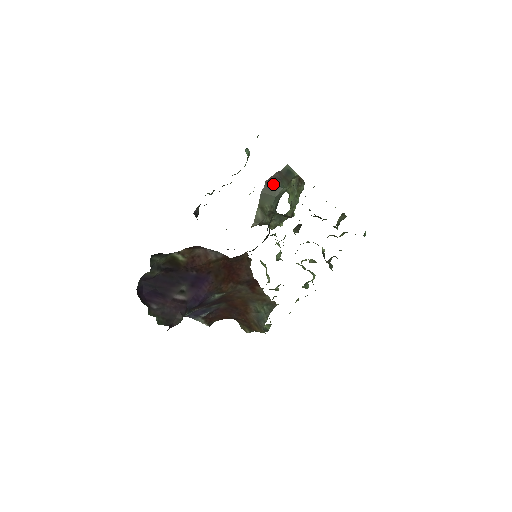
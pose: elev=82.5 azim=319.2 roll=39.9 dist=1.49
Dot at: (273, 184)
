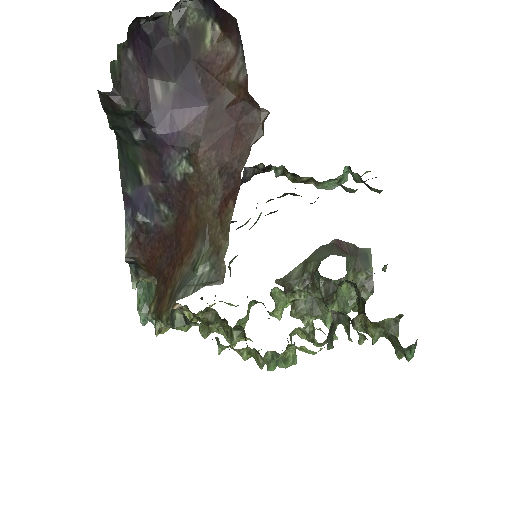
Dot at: (340, 248)
